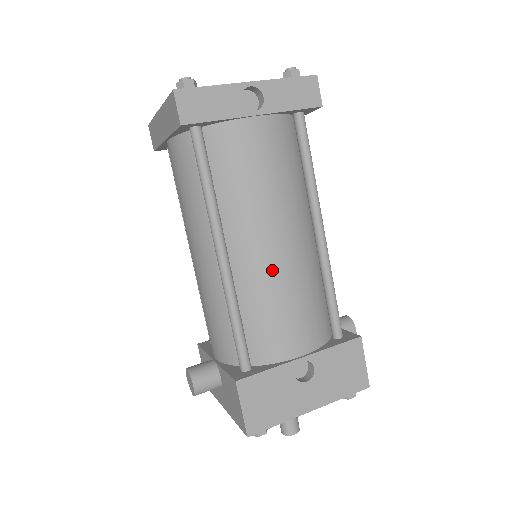
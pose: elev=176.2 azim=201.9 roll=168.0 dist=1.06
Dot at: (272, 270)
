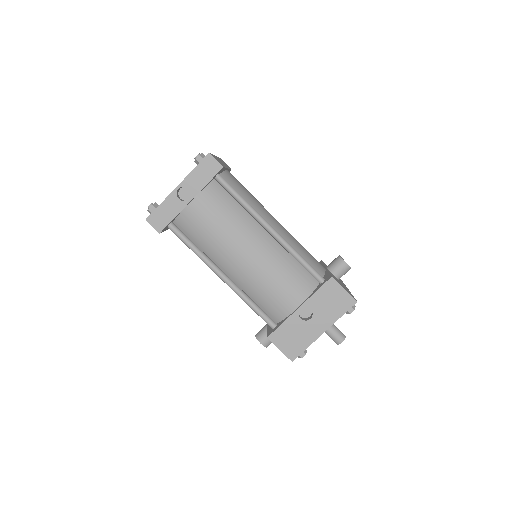
Dot at: (252, 271)
